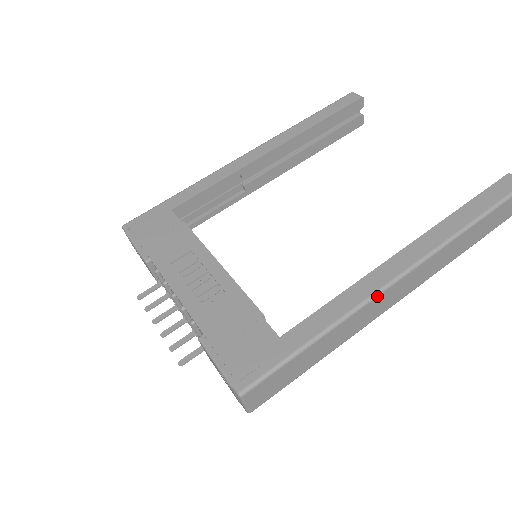
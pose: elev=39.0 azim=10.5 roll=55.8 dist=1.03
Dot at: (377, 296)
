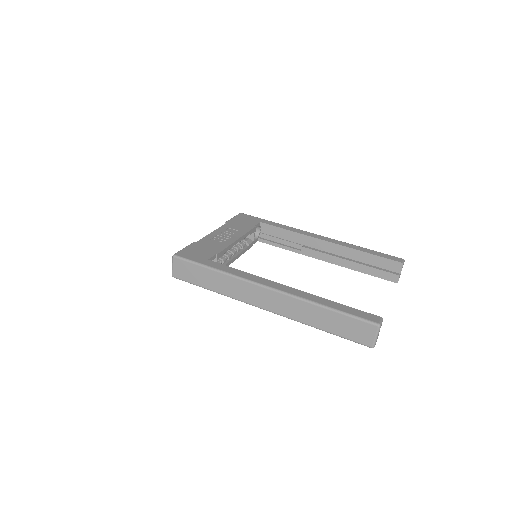
Dot at: (252, 283)
